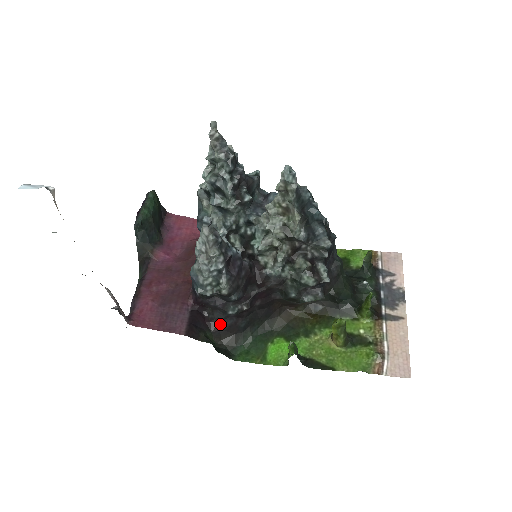
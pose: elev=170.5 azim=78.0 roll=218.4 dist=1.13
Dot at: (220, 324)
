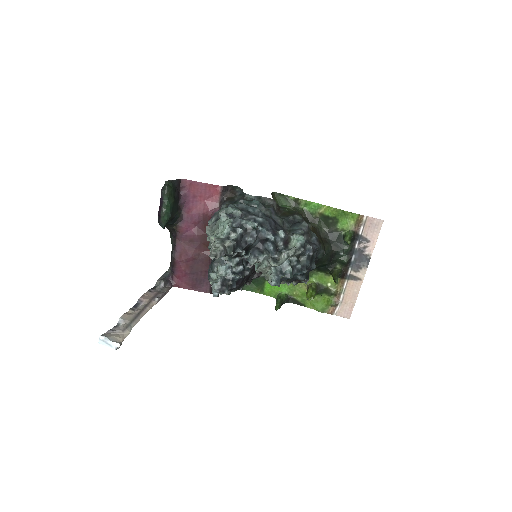
Dot at: occluded
